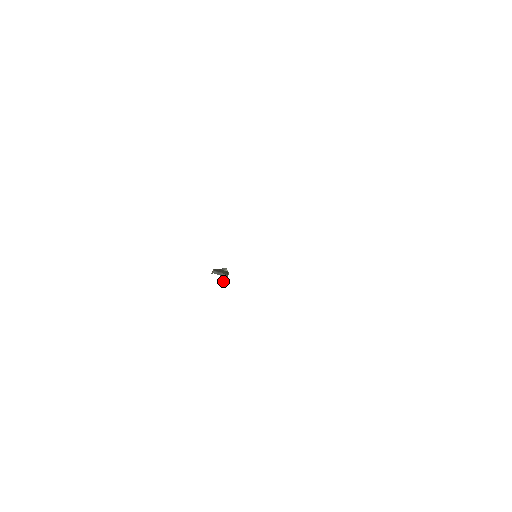
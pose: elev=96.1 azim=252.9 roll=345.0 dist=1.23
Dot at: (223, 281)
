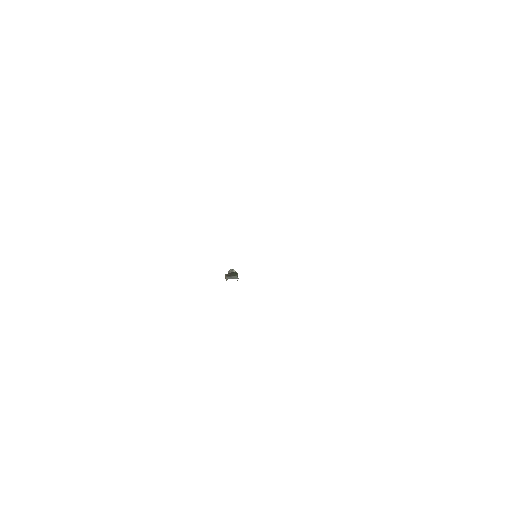
Dot at: occluded
